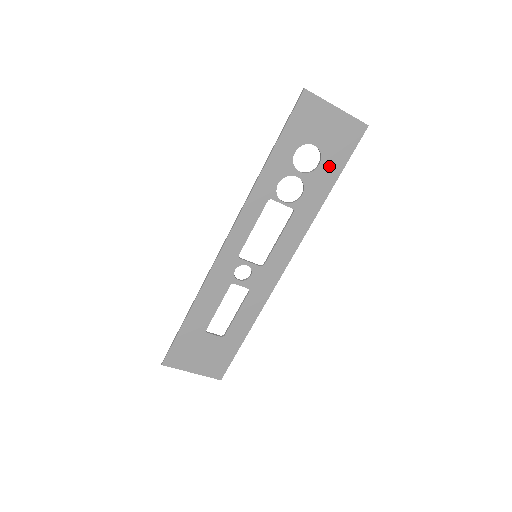
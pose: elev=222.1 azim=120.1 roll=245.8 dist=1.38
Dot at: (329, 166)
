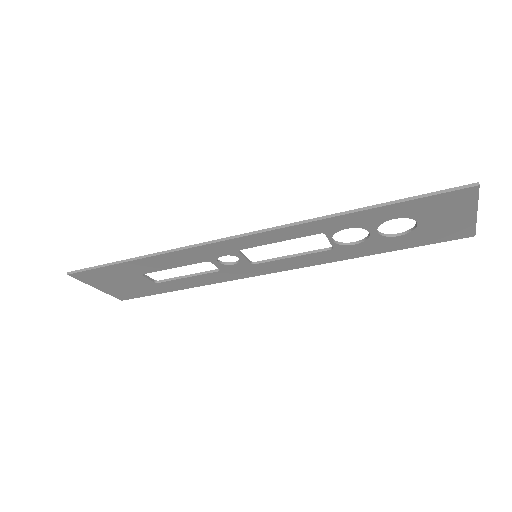
Dot at: (405, 240)
